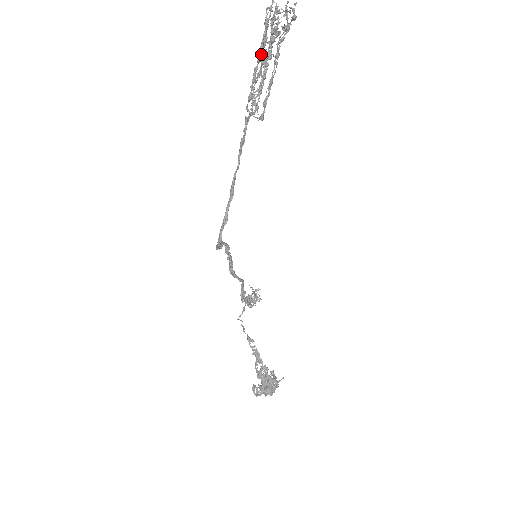
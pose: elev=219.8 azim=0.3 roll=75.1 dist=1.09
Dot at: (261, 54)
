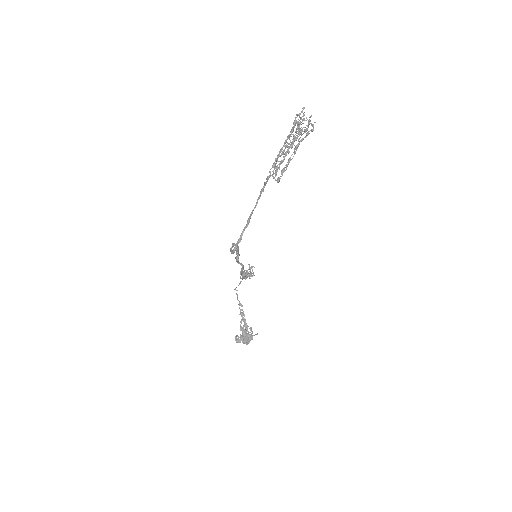
Dot at: occluded
